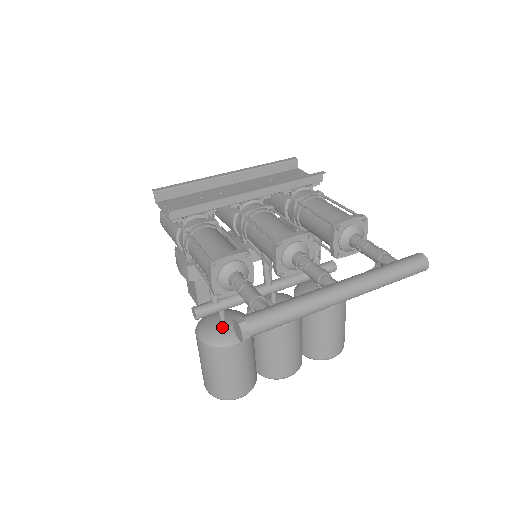
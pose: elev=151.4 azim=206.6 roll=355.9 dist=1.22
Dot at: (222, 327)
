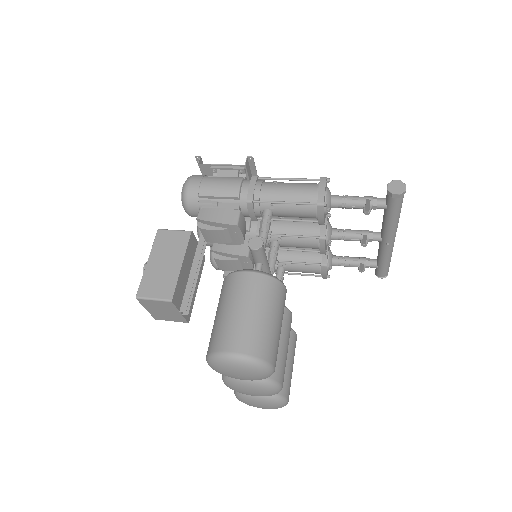
Dot at: (366, 198)
